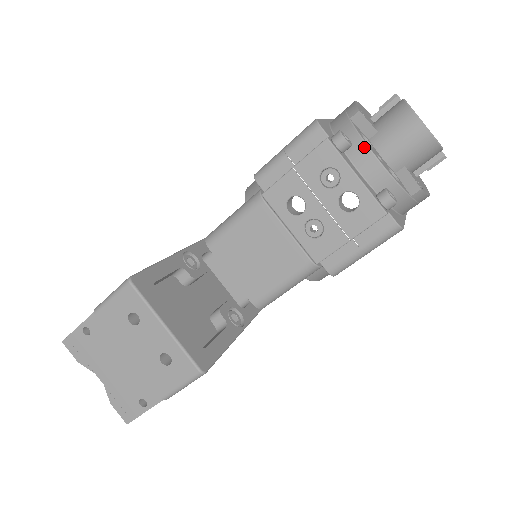
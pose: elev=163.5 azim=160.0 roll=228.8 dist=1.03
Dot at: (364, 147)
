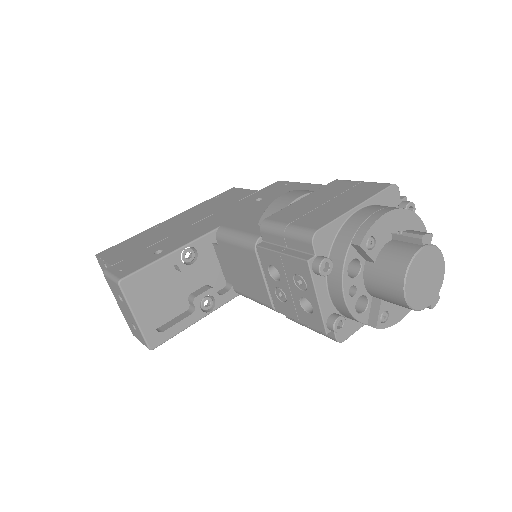
Dot at: (339, 281)
